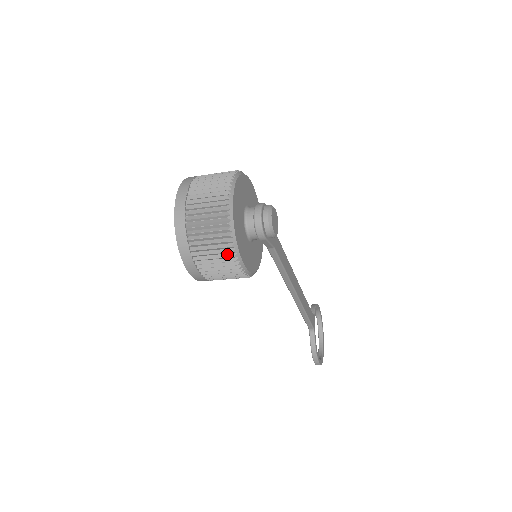
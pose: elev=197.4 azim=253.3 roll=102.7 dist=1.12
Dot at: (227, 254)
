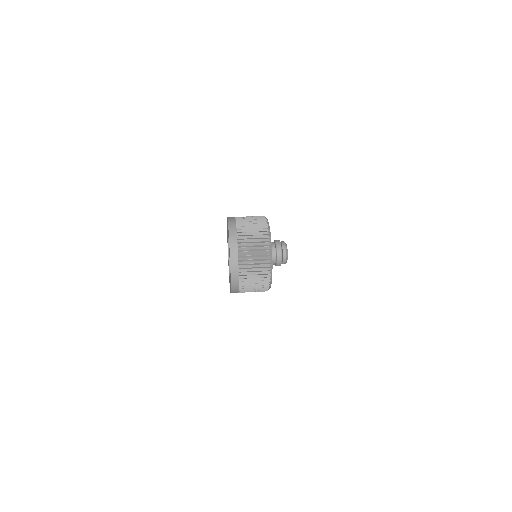
Dot at: (263, 287)
